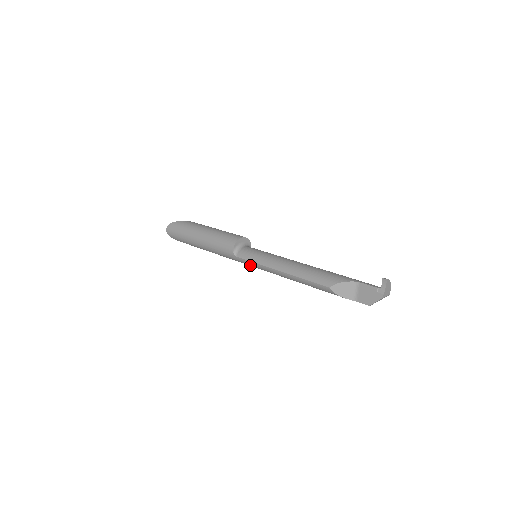
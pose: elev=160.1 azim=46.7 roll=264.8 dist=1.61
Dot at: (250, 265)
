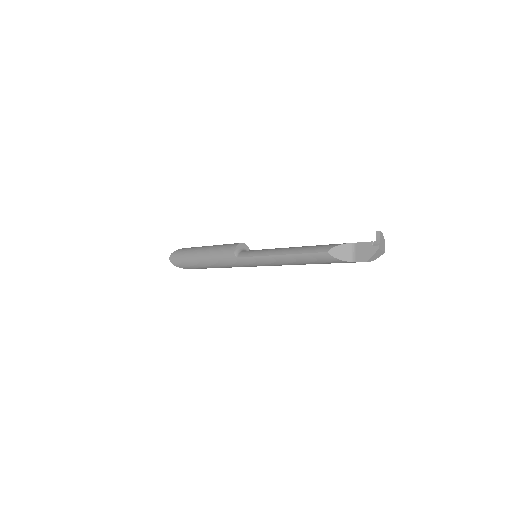
Dot at: (250, 263)
